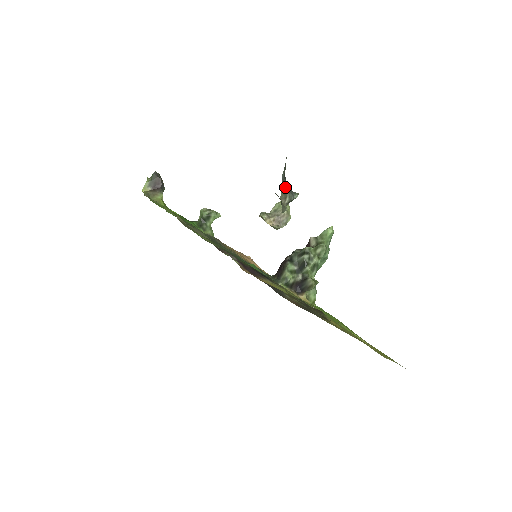
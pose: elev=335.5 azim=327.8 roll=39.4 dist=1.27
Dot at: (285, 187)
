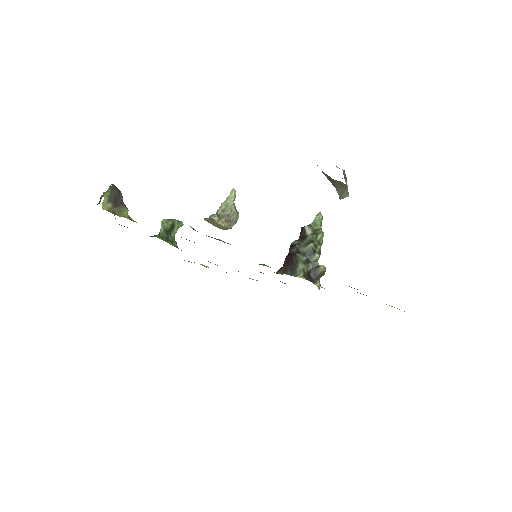
Dot at: (344, 173)
